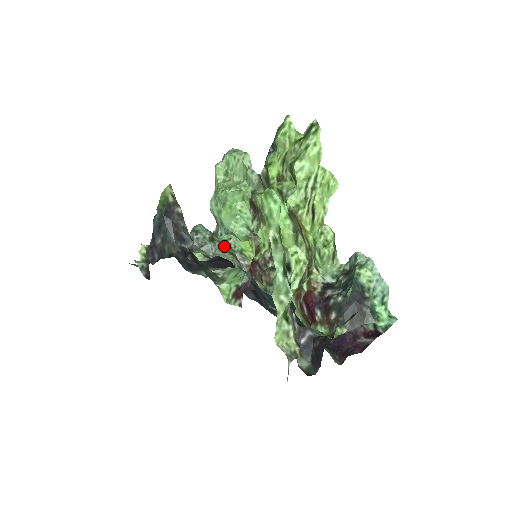
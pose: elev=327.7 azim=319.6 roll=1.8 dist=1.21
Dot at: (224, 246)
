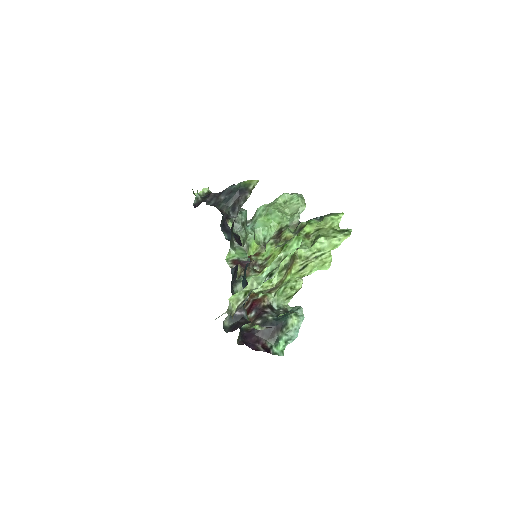
Dot at: (245, 234)
